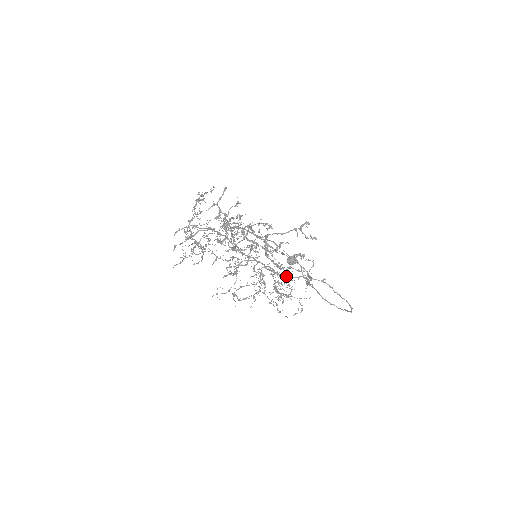
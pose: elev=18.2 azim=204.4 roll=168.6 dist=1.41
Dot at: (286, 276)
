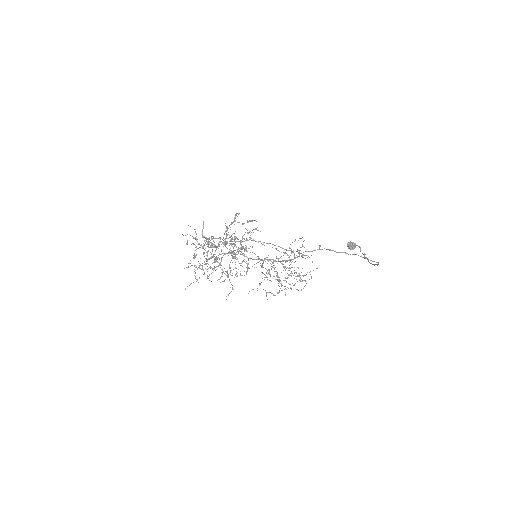
Dot at: occluded
